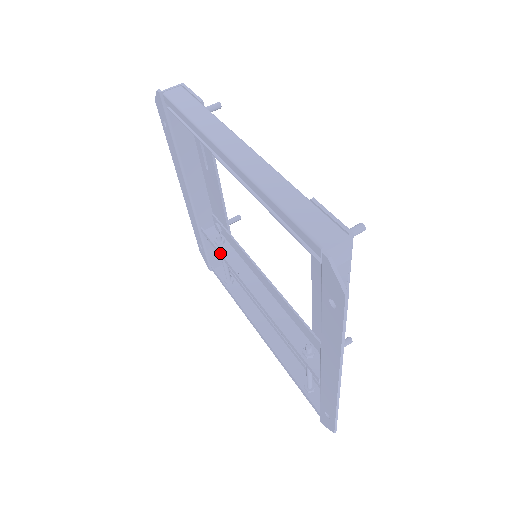
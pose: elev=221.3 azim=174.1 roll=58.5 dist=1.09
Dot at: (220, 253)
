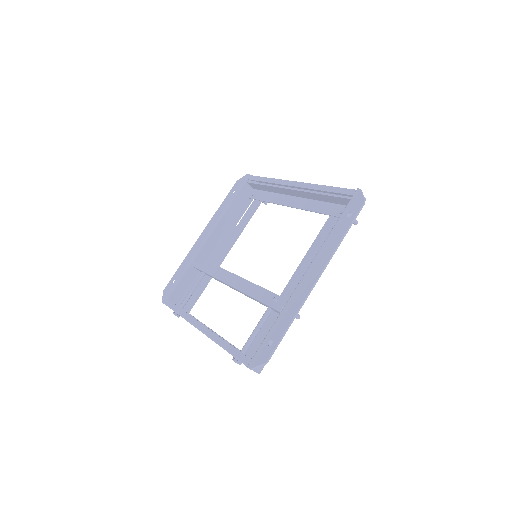
Dot at: (209, 268)
